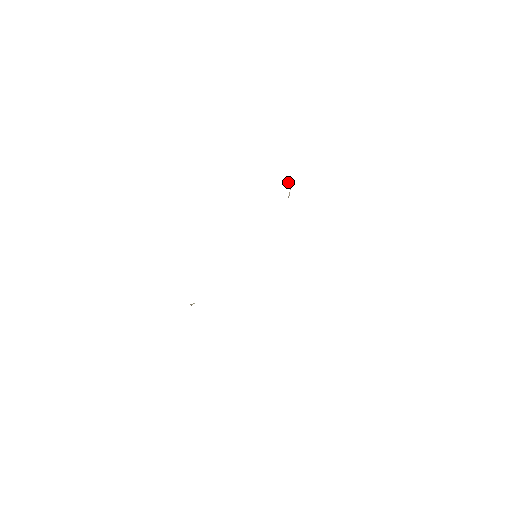
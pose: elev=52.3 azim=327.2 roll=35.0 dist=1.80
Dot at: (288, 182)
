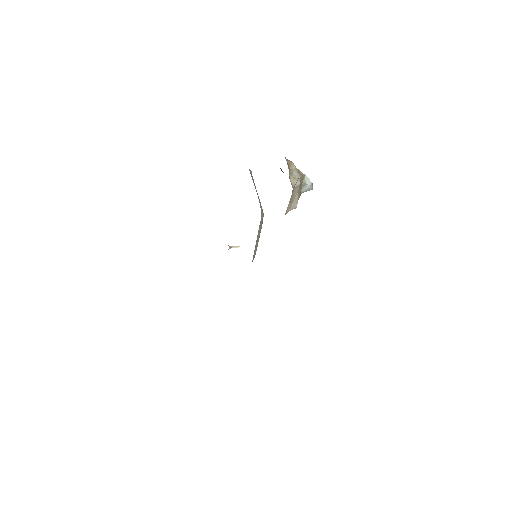
Dot at: (305, 185)
